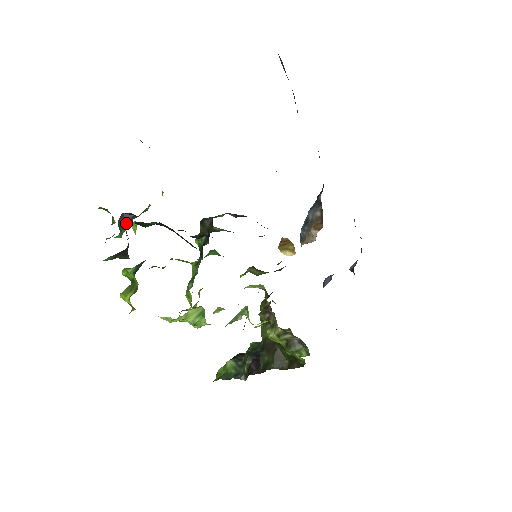
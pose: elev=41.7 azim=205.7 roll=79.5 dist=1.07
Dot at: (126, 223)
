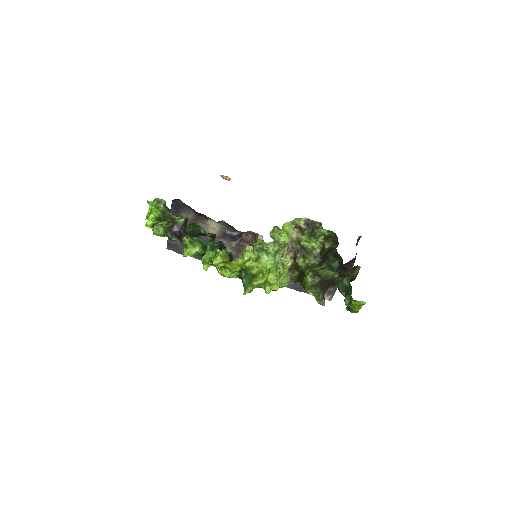
Dot at: (174, 225)
